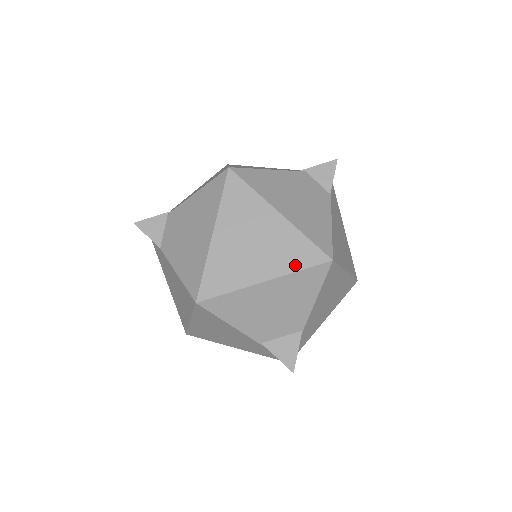
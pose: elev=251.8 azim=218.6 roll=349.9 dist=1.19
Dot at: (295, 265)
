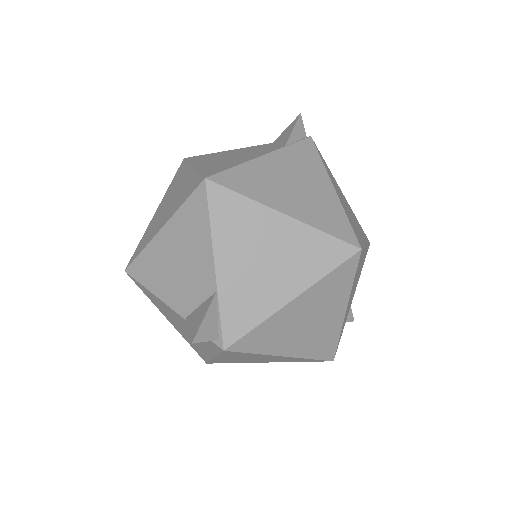
Dot at: (182, 201)
